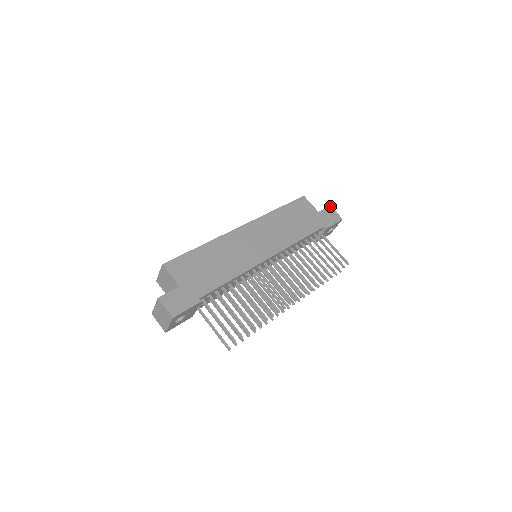
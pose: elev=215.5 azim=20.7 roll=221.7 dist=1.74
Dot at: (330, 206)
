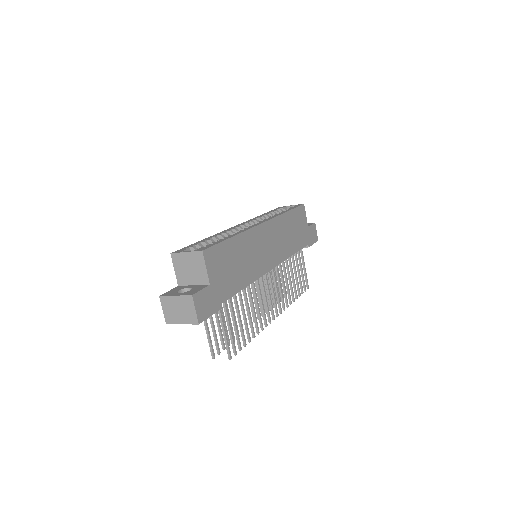
Dot at: occluded
